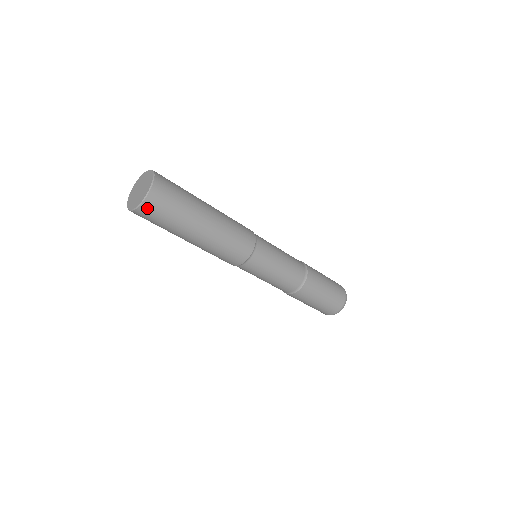
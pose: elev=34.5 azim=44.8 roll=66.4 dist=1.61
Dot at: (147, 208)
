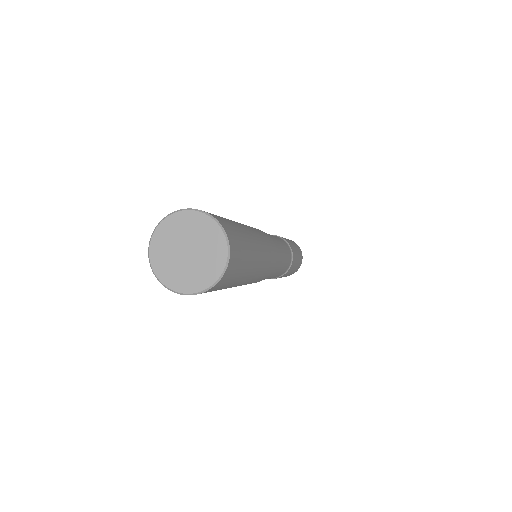
Dot at: (217, 286)
